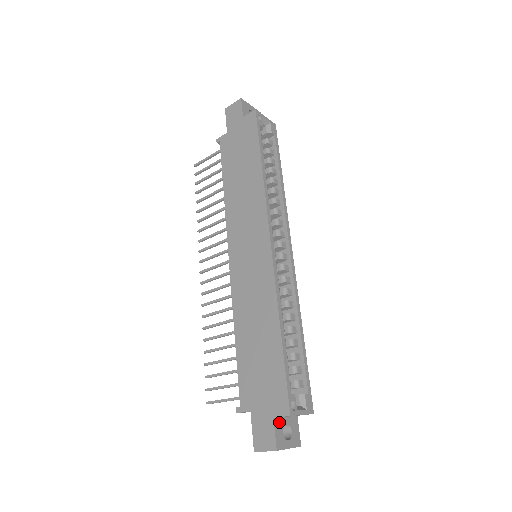
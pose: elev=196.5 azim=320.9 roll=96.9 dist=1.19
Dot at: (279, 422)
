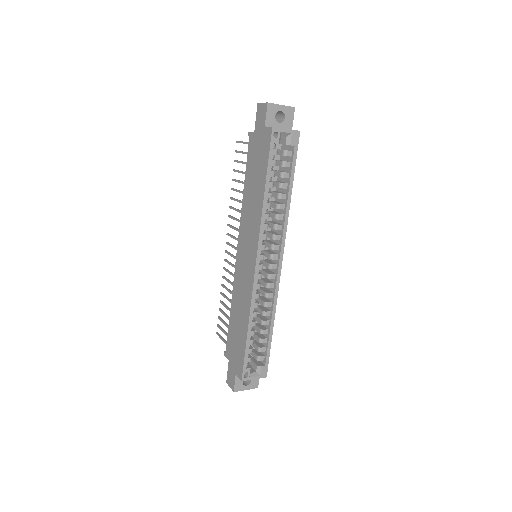
Dot at: occluded
